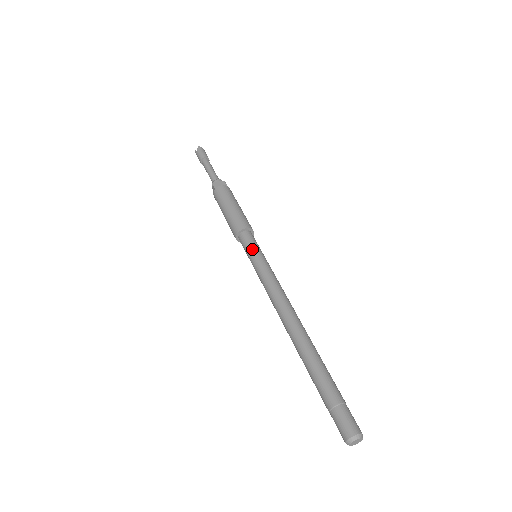
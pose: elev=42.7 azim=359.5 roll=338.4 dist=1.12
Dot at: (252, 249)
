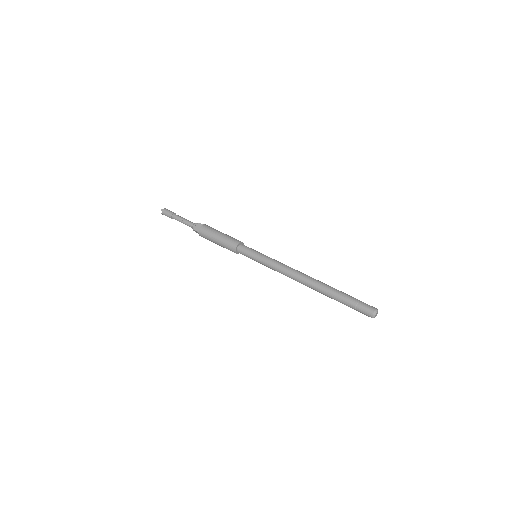
Dot at: (251, 255)
